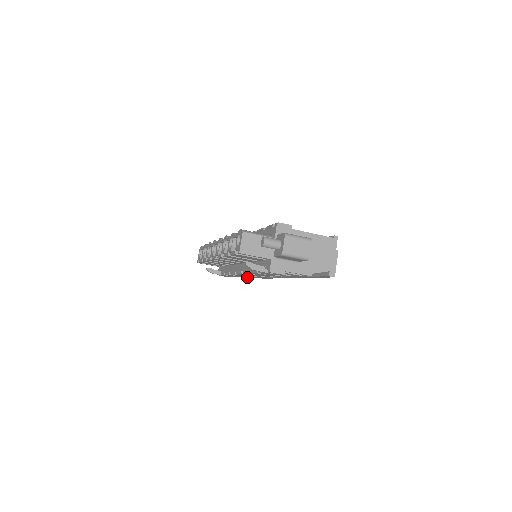
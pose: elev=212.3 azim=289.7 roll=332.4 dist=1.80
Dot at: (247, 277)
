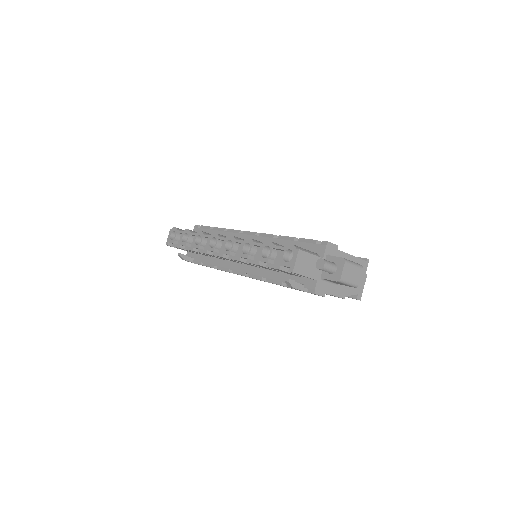
Dot at: occluded
